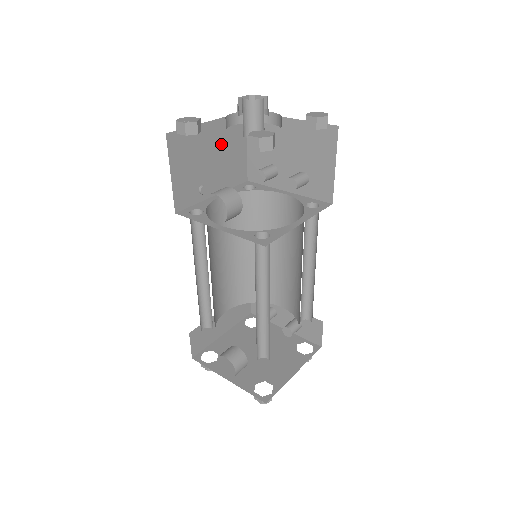
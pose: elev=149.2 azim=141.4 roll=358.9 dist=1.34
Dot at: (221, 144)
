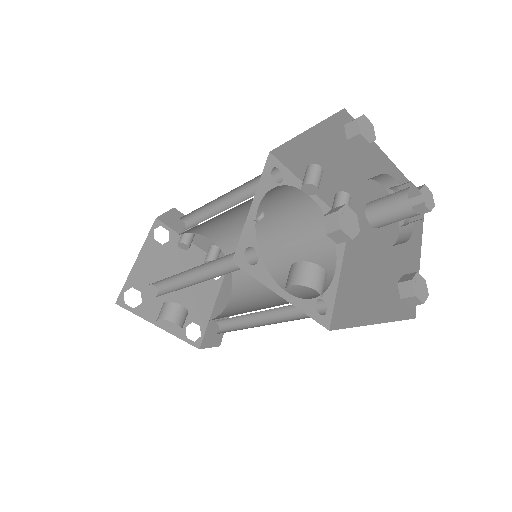
Dot at: occluded
